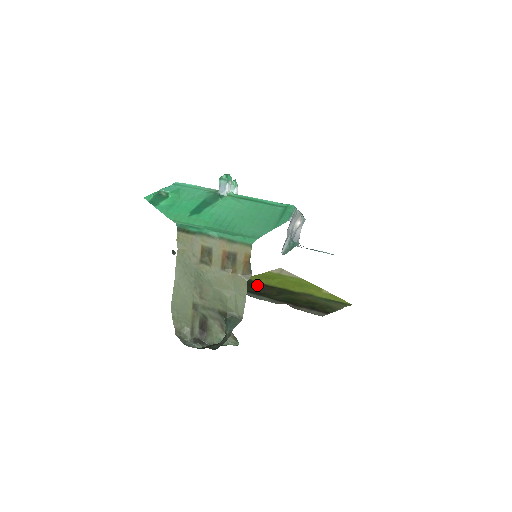
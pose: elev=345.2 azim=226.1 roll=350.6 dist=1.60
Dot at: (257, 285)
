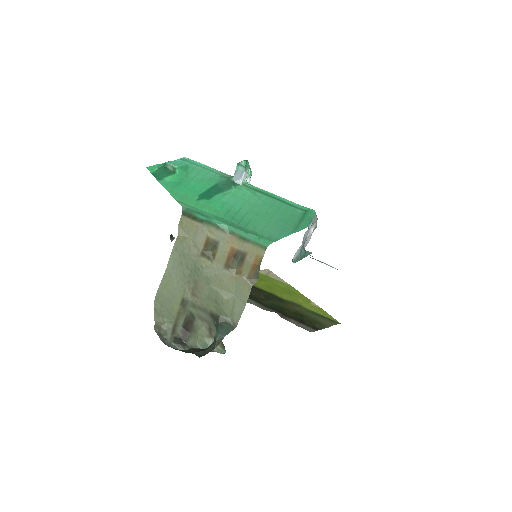
Dot at: occluded
